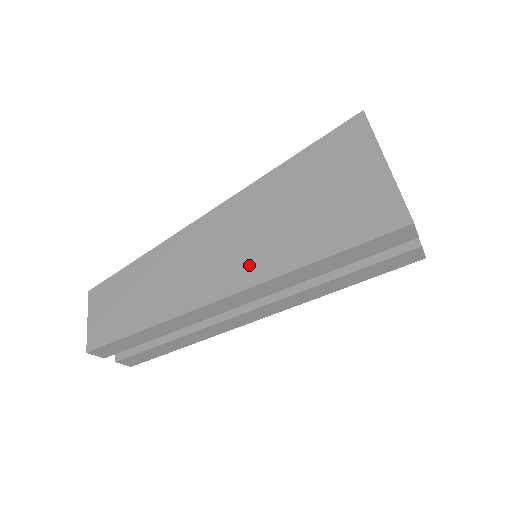
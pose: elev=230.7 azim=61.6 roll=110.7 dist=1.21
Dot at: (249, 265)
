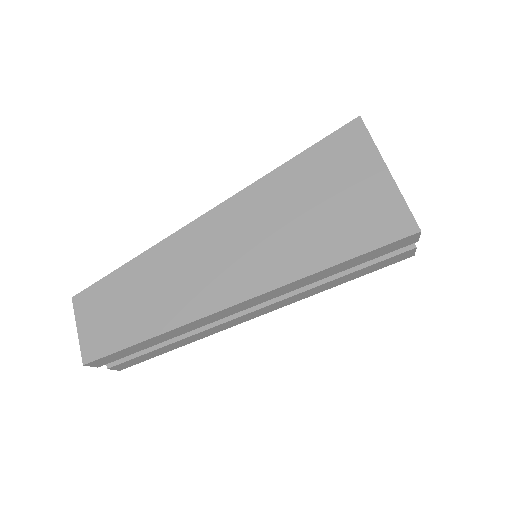
Dot at: (261, 270)
